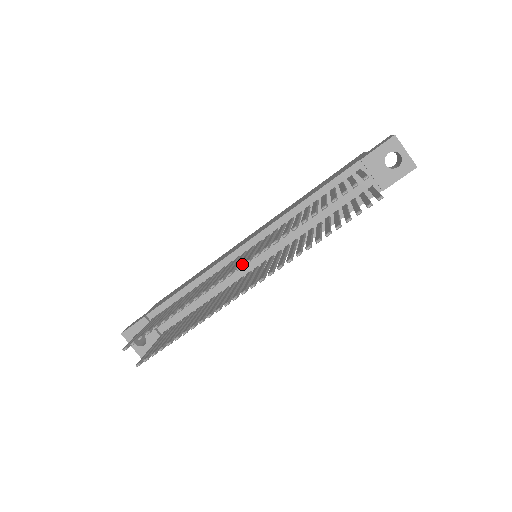
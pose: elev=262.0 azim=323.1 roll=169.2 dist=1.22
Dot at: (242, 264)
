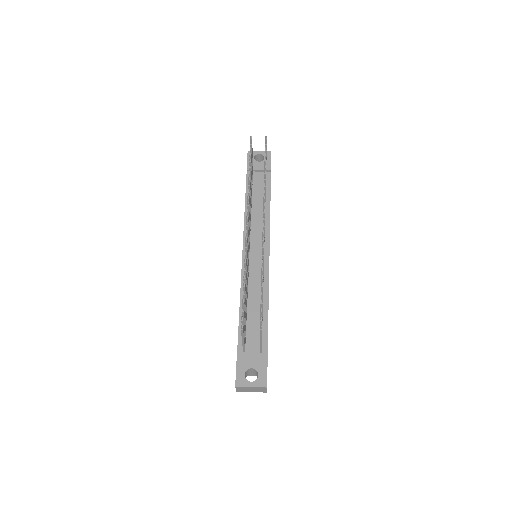
Dot at: occluded
